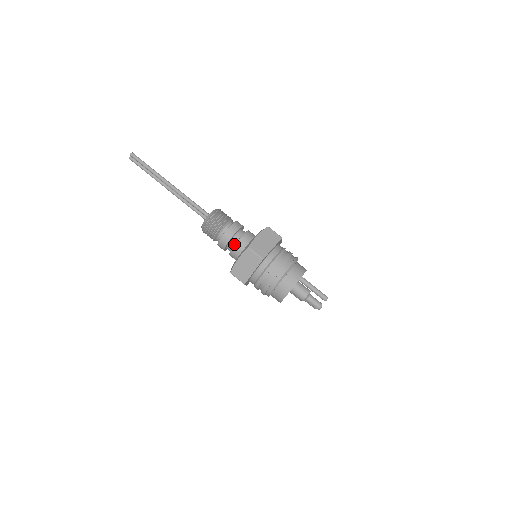
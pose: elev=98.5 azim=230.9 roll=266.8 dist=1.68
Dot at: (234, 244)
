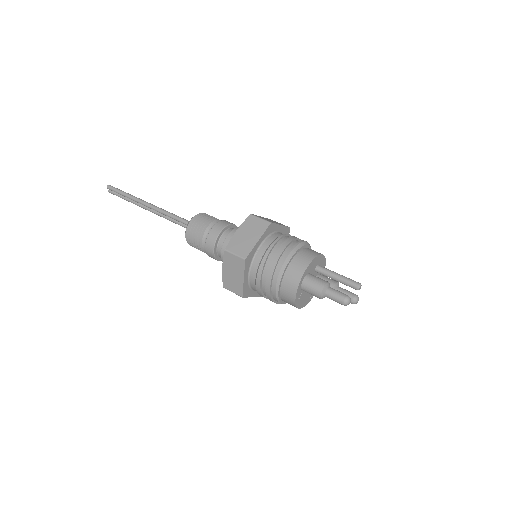
Dot at: (222, 250)
